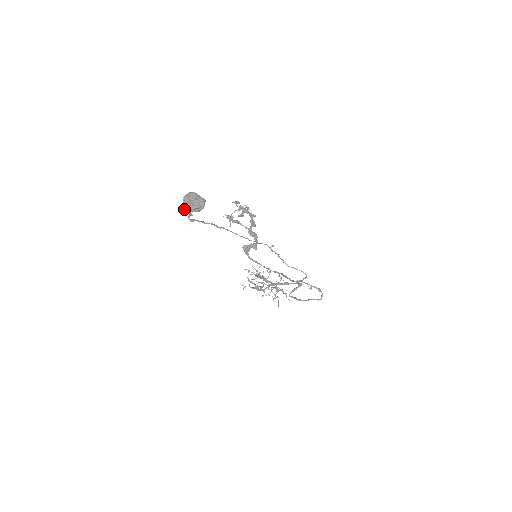
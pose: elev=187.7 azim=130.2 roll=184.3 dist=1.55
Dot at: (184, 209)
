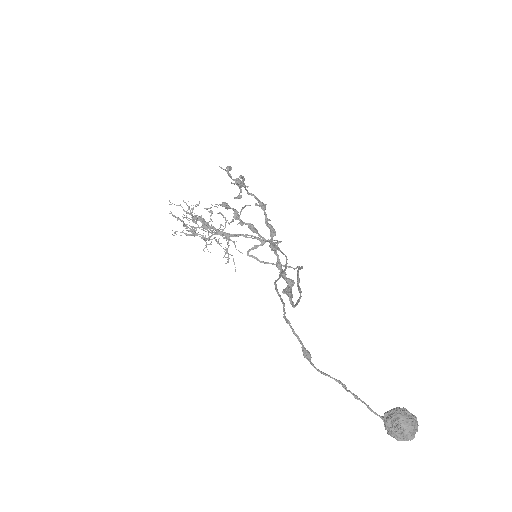
Dot at: (388, 434)
